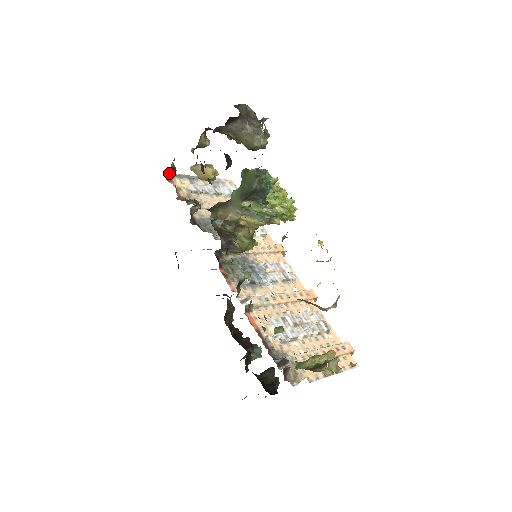
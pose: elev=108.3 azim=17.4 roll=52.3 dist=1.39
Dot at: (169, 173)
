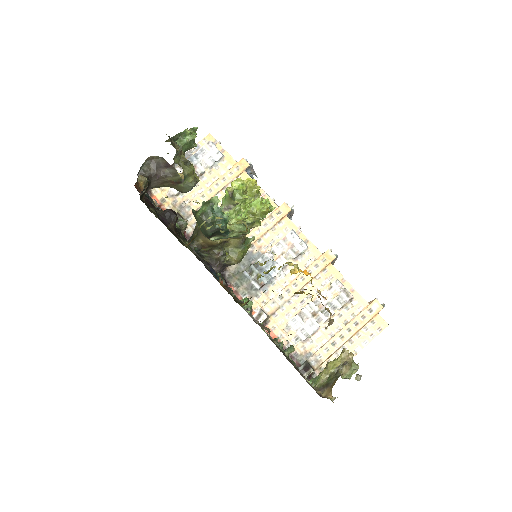
Dot at: occluded
